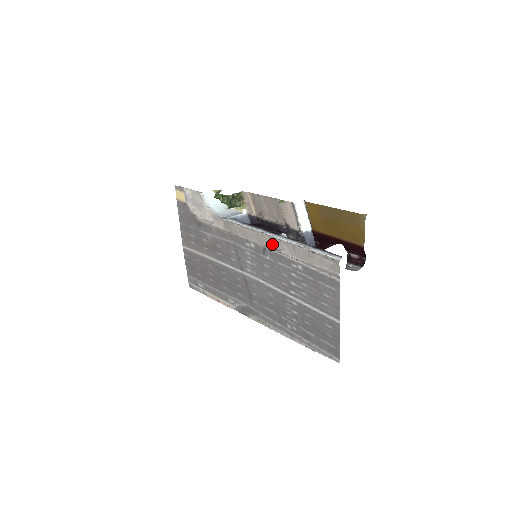
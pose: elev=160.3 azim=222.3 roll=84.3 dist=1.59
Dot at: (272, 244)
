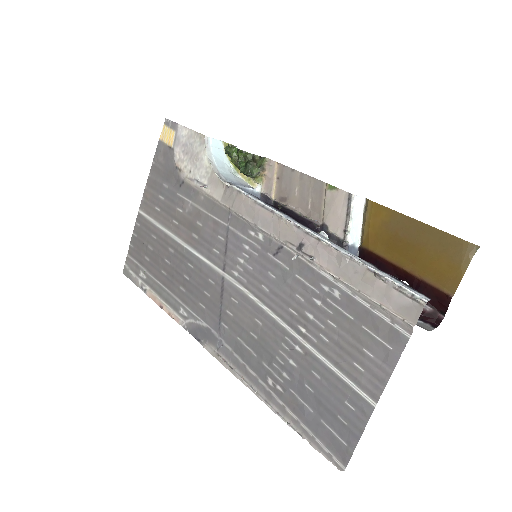
Dot at: (299, 242)
